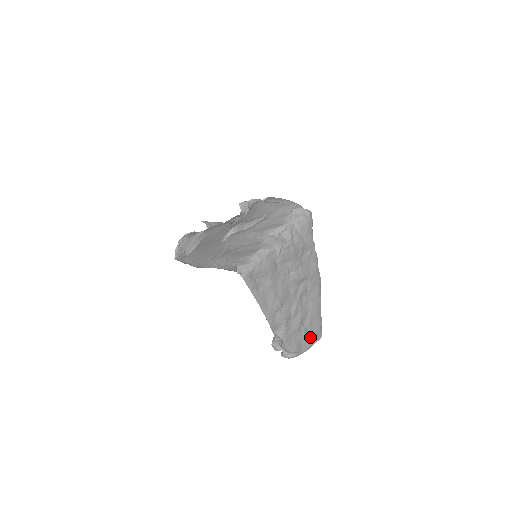
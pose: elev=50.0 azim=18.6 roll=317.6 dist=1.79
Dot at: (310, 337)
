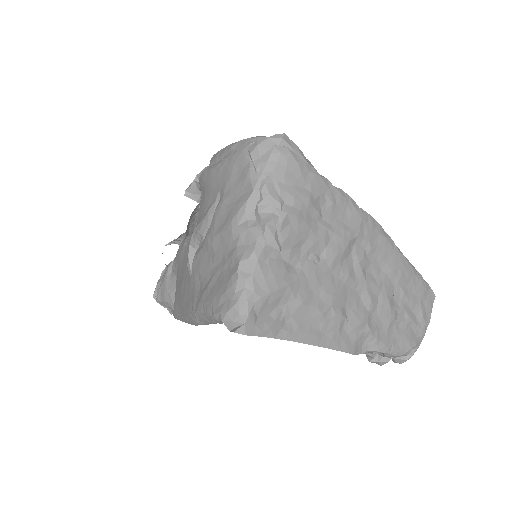
Dot at: (418, 310)
